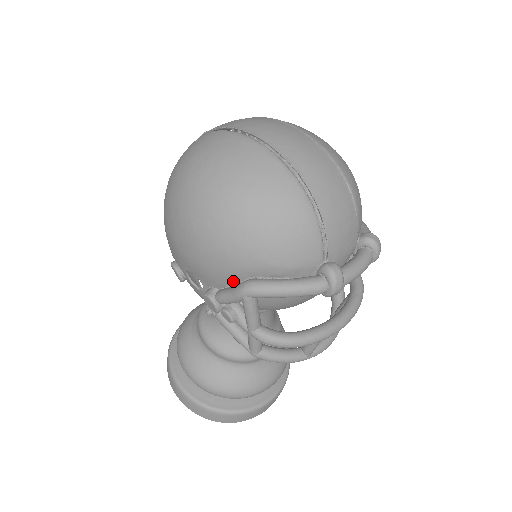
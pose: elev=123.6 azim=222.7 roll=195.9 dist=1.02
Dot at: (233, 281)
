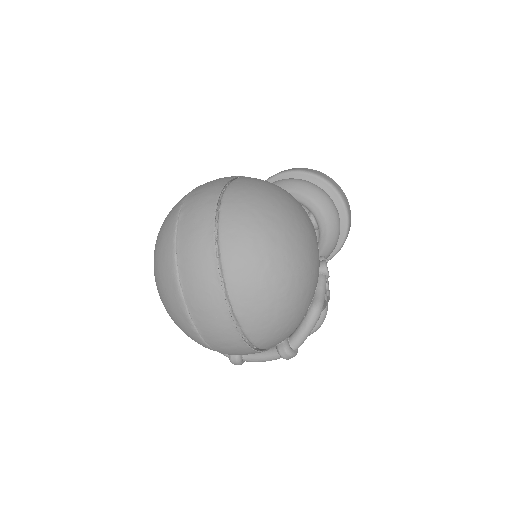
Dot at: occluded
